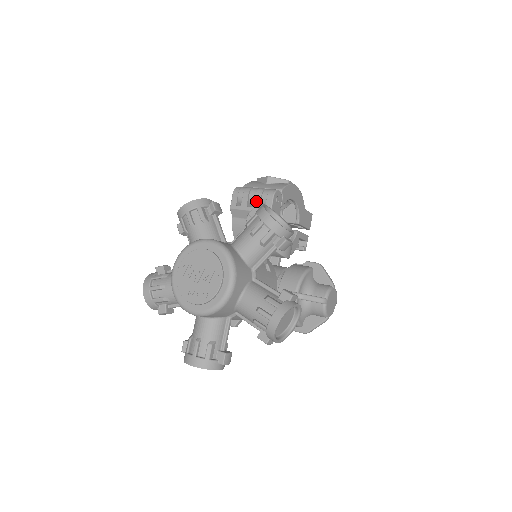
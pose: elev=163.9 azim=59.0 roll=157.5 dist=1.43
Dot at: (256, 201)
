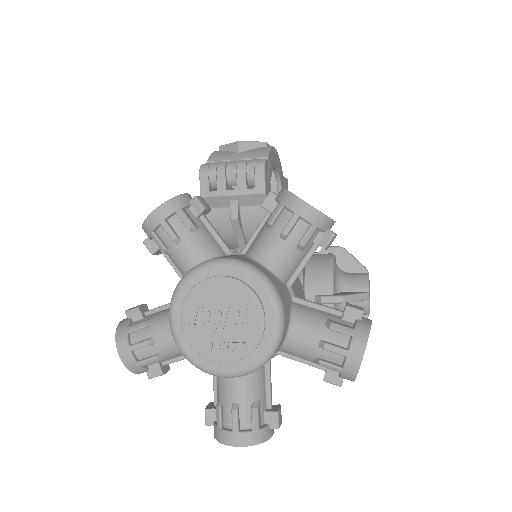
Dot at: (239, 180)
